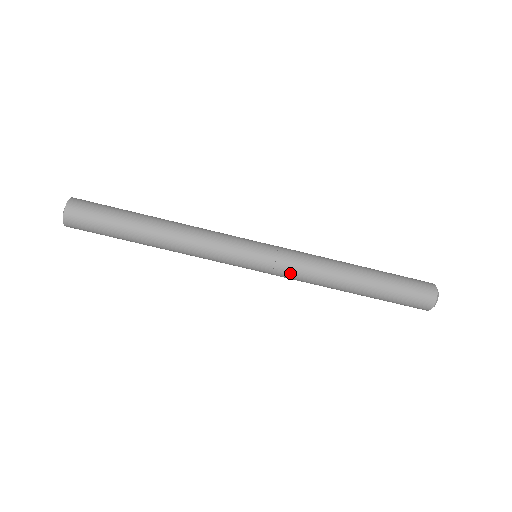
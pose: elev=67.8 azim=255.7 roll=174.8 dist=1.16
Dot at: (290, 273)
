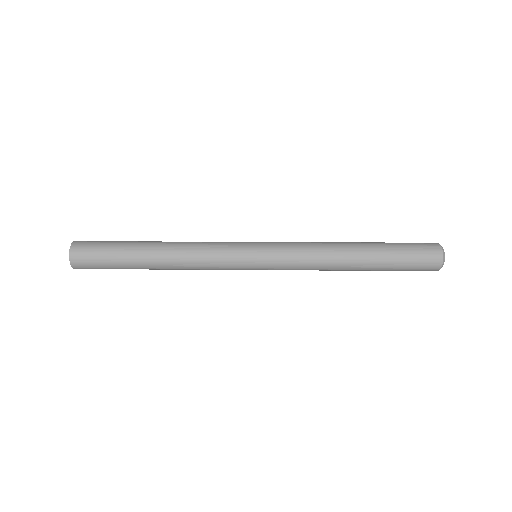
Dot at: occluded
